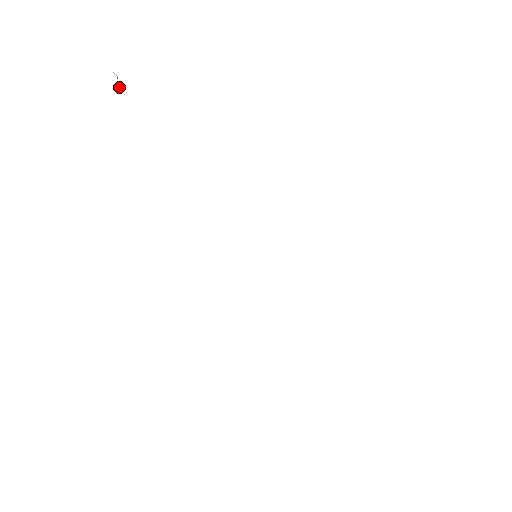
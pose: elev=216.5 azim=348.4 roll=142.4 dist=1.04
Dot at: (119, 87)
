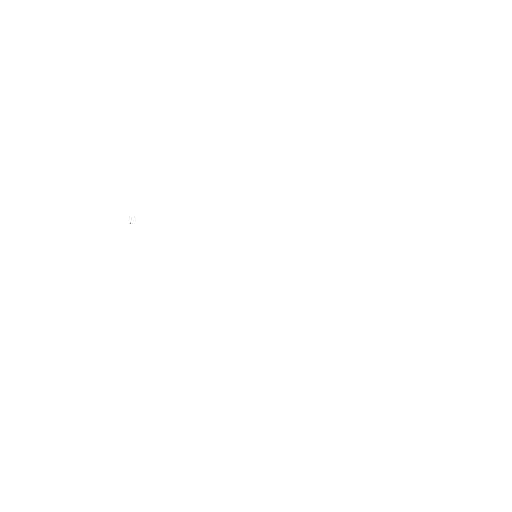
Dot at: occluded
